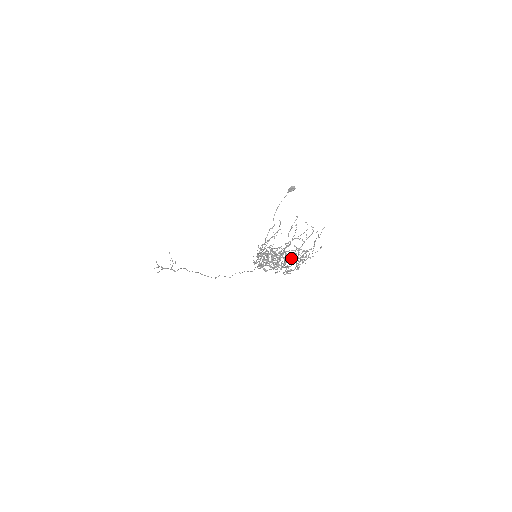
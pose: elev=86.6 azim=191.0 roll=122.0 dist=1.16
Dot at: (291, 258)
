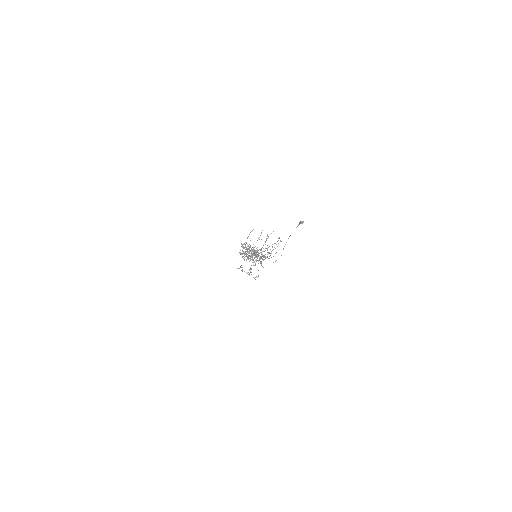
Dot at: (258, 255)
